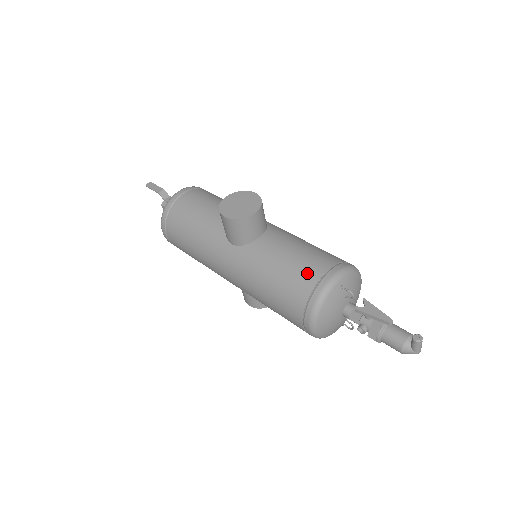
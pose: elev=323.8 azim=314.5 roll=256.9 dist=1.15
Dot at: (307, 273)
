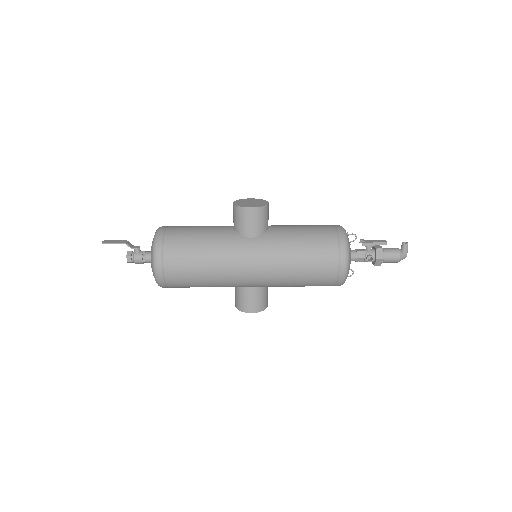
Dot at: (325, 230)
